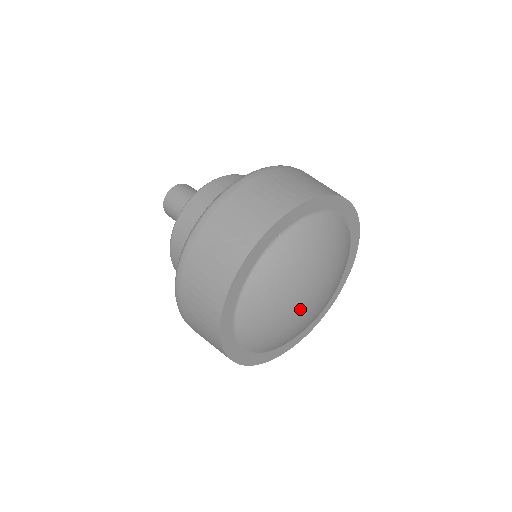
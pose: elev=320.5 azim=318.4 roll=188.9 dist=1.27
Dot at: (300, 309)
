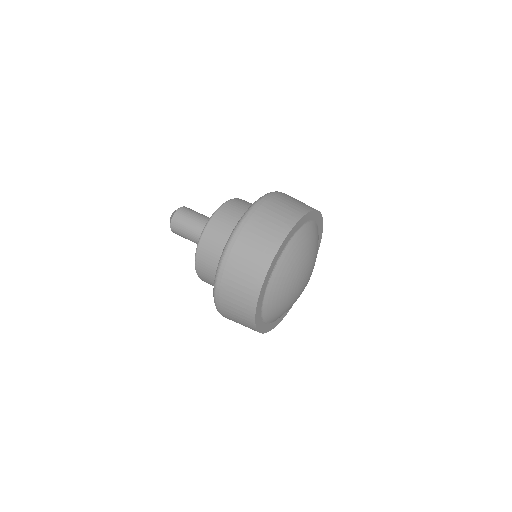
Dot at: (299, 291)
